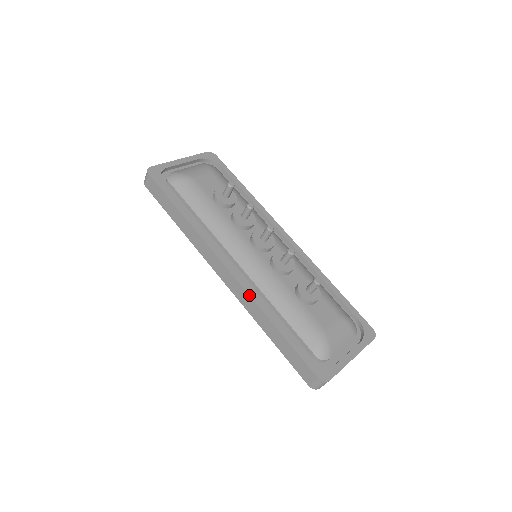
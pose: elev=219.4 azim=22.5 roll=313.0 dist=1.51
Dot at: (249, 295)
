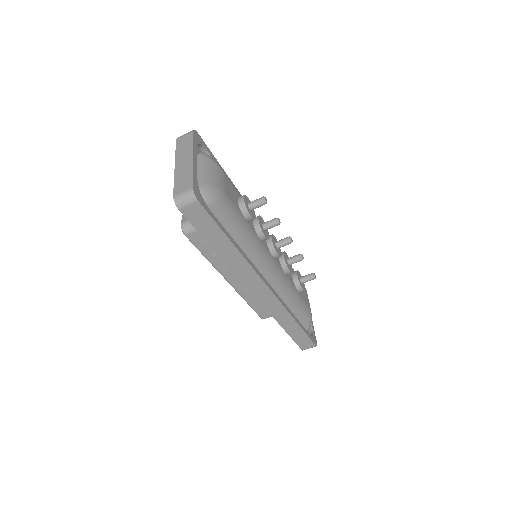
Dot at: (283, 306)
